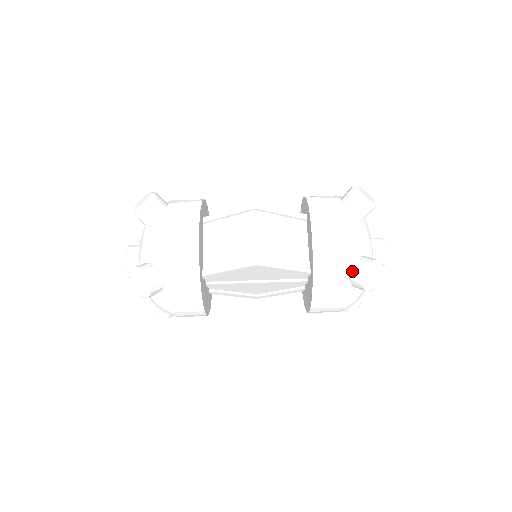
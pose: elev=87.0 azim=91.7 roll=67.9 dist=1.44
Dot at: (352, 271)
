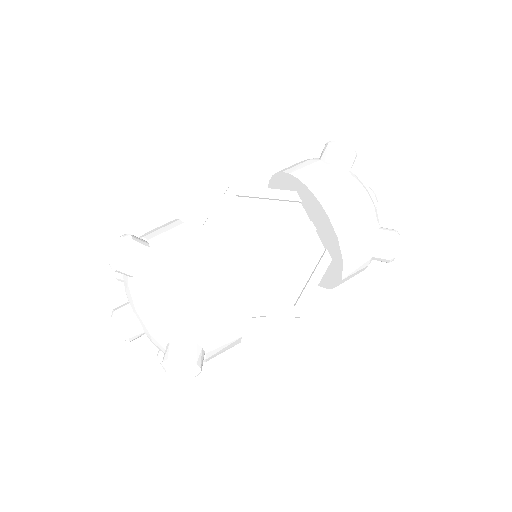
Dot at: (321, 156)
